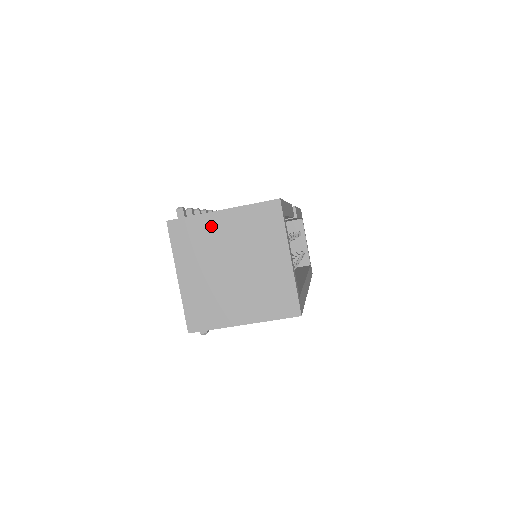
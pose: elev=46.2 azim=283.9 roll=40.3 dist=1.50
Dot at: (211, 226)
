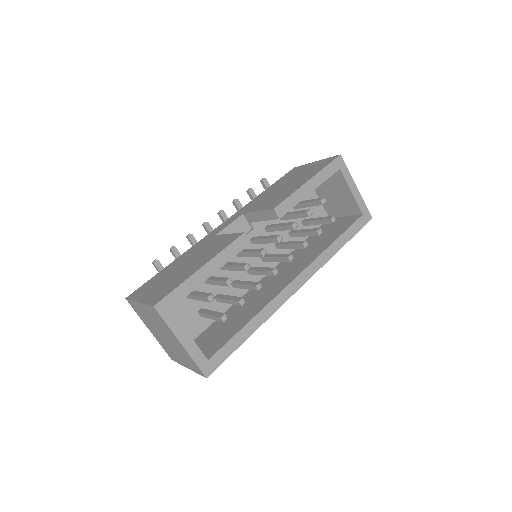
Dot at: (141, 309)
